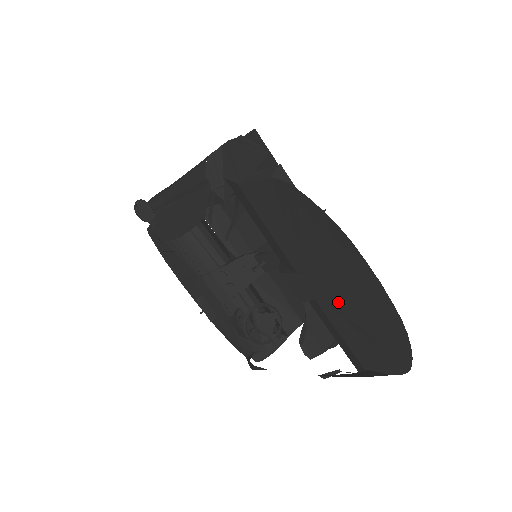
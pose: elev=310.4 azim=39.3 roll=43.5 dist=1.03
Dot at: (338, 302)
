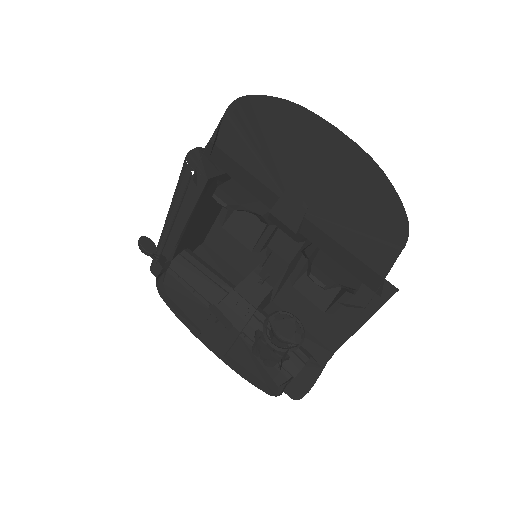
Dot at: (321, 196)
